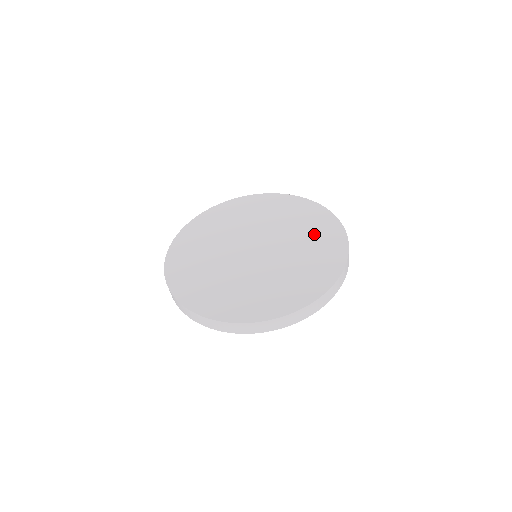
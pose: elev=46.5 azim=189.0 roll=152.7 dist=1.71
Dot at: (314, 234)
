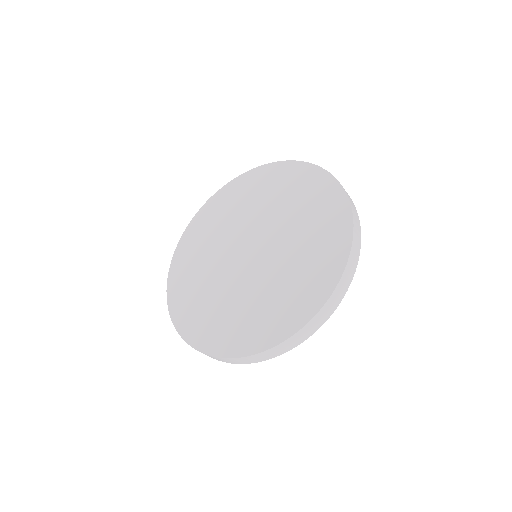
Dot at: (269, 189)
